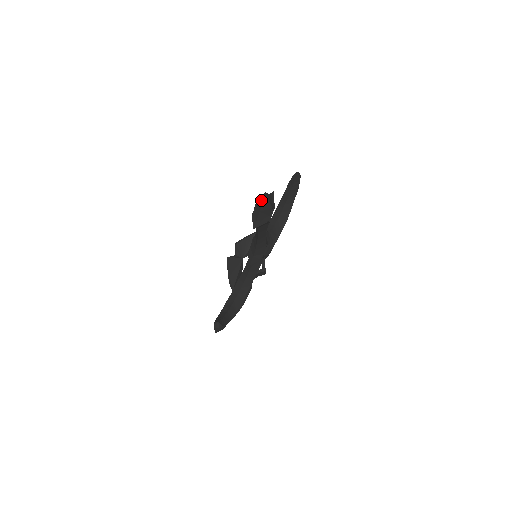
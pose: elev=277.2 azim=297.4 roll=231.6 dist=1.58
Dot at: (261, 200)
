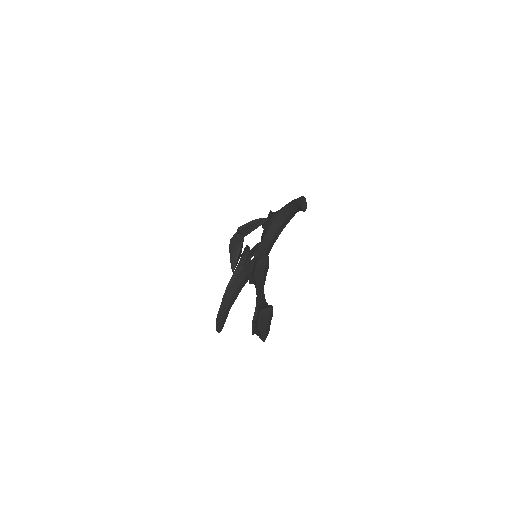
Dot at: (260, 336)
